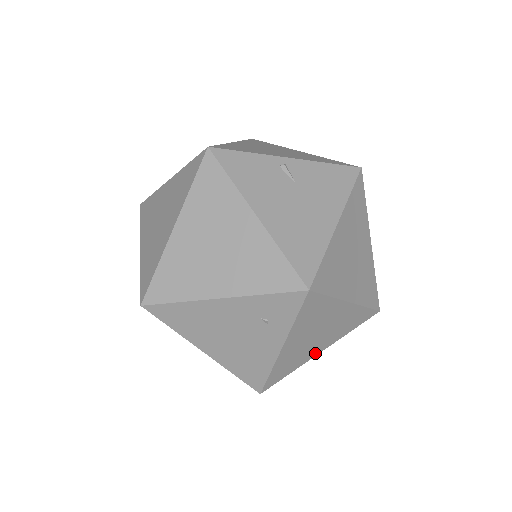
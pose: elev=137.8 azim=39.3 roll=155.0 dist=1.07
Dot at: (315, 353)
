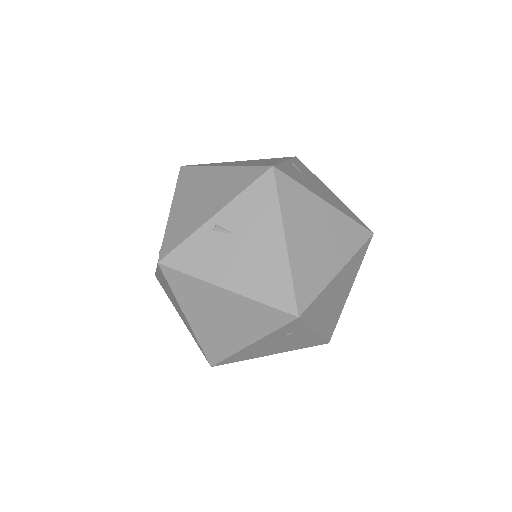
Dot at: (346, 297)
